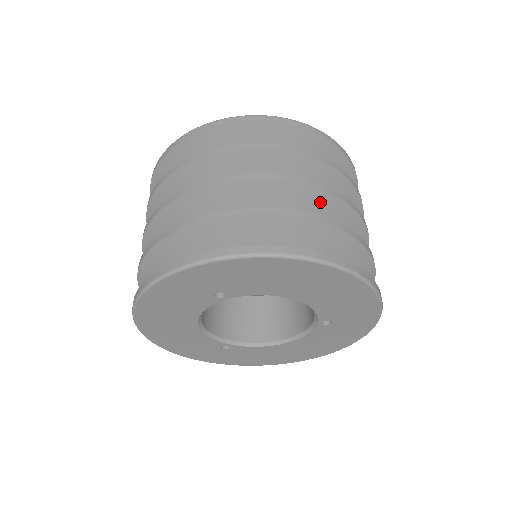
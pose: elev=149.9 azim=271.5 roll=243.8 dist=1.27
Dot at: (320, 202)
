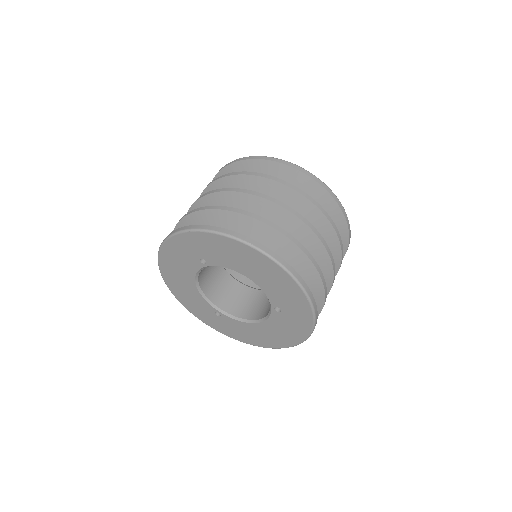
Dot at: (287, 219)
